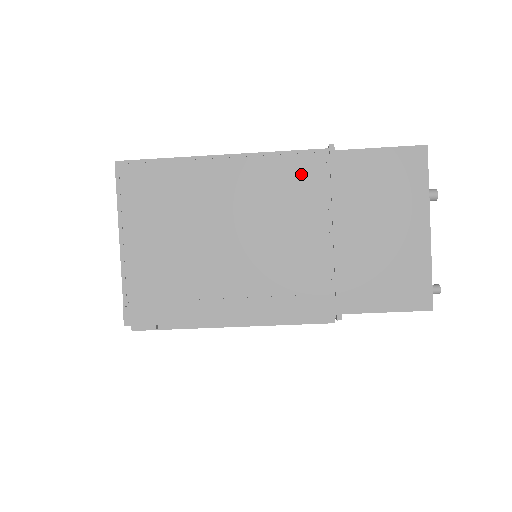
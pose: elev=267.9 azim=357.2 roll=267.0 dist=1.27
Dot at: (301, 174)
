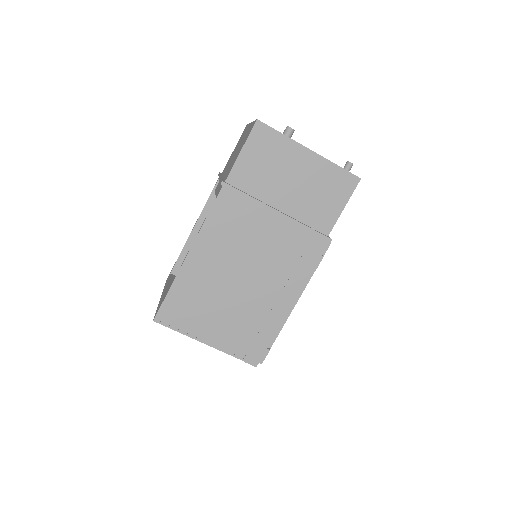
Dot at: (228, 213)
